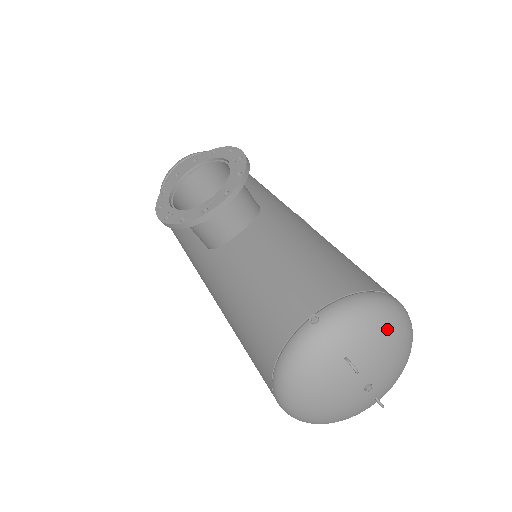
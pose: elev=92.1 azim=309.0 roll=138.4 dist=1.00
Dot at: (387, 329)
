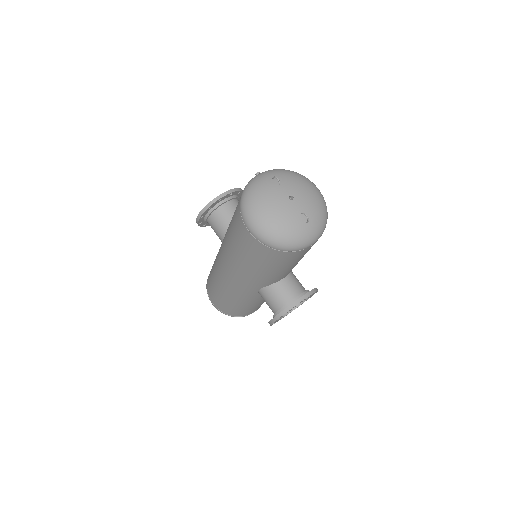
Dot at: (297, 176)
